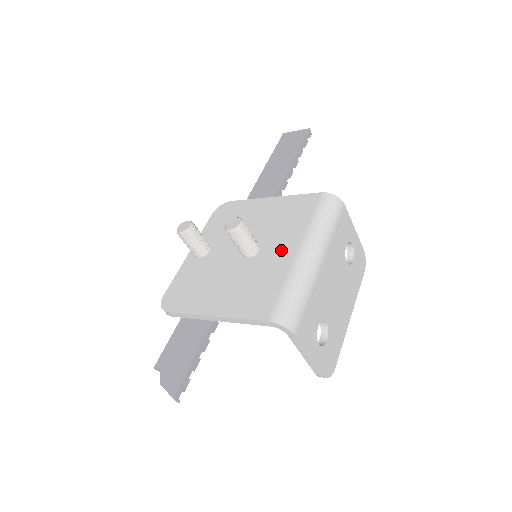
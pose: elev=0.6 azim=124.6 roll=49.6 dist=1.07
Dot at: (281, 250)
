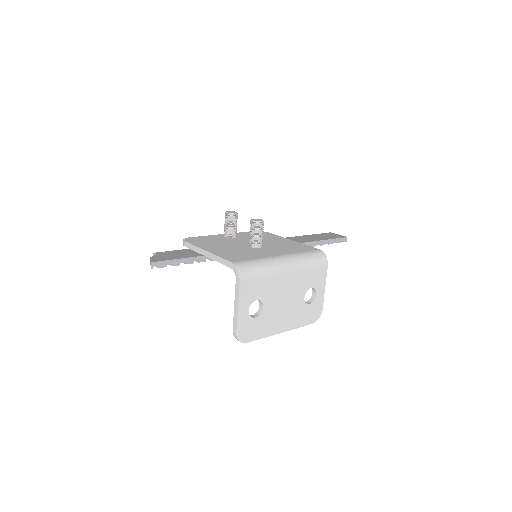
Dot at: (271, 252)
